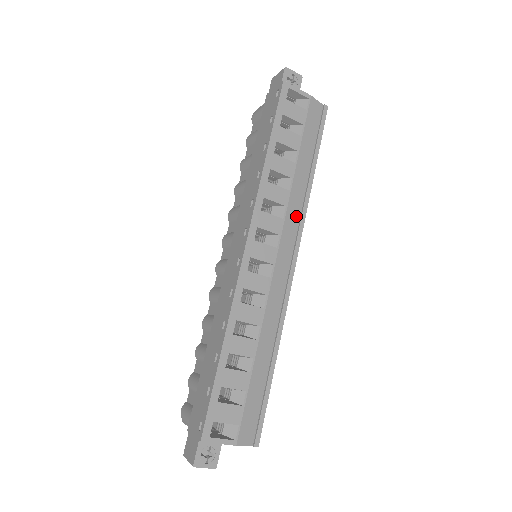
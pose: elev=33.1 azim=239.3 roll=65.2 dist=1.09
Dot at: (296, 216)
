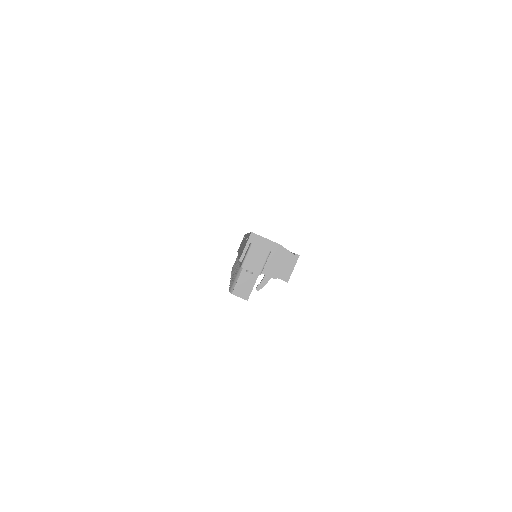
Dot at: occluded
